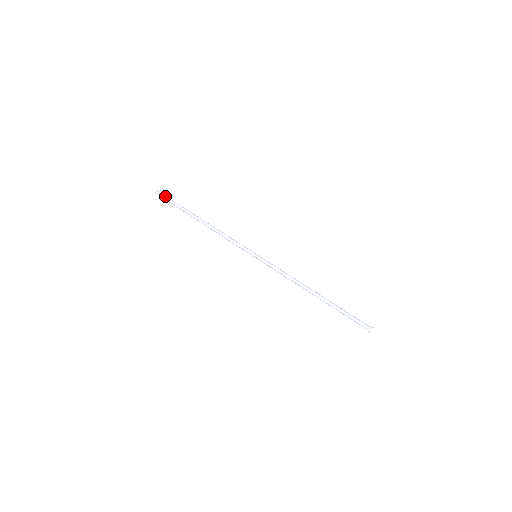
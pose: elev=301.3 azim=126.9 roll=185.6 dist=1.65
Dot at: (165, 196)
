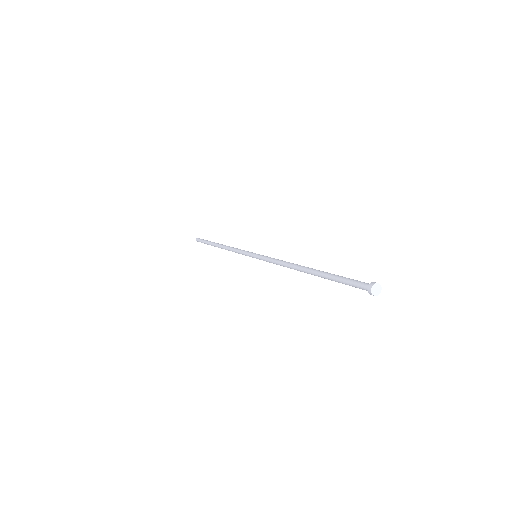
Dot at: occluded
